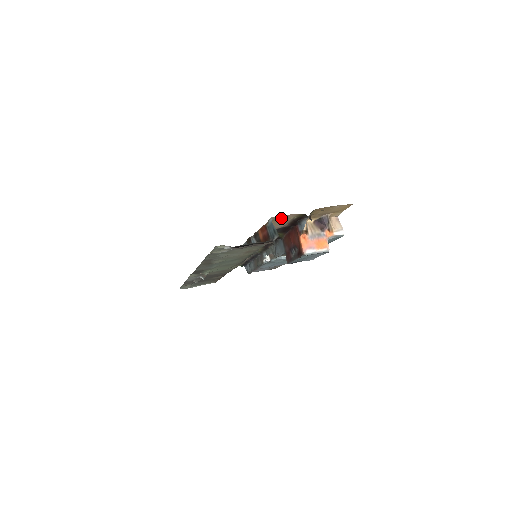
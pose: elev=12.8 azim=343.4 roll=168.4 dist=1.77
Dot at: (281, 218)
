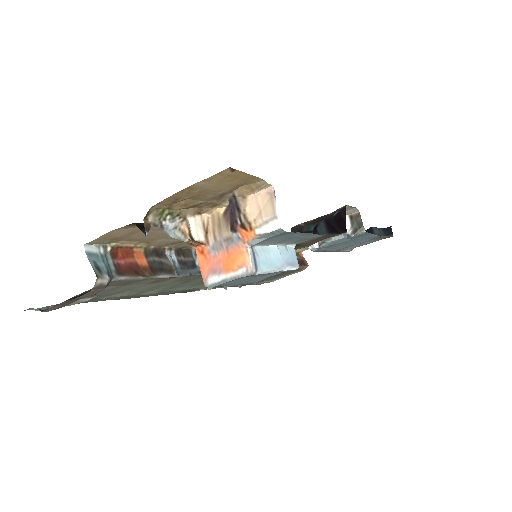
Dot at: (117, 236)
